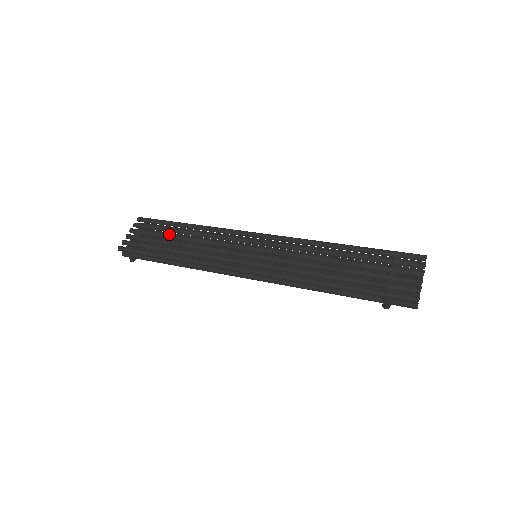
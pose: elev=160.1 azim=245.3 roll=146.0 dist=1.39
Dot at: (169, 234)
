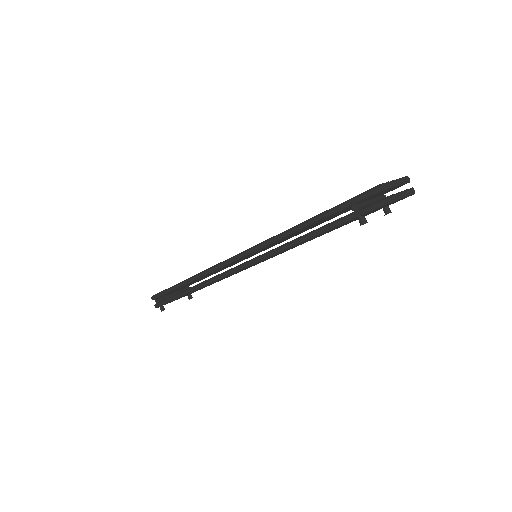
Dot at: occluded
